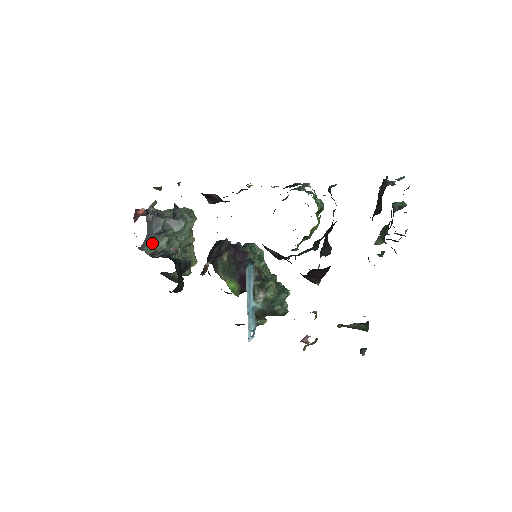
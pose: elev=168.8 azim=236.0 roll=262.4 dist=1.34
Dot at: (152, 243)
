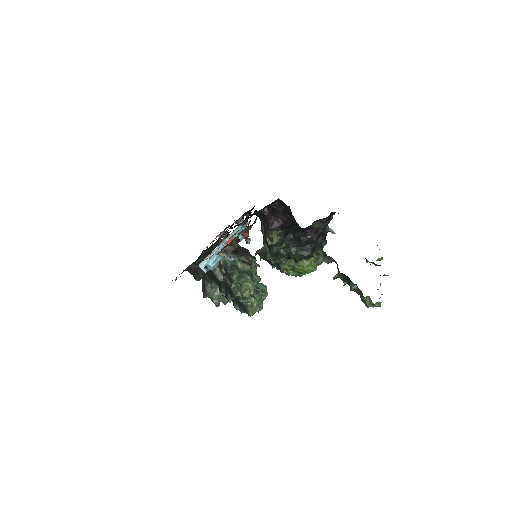
Dot at: occluded
